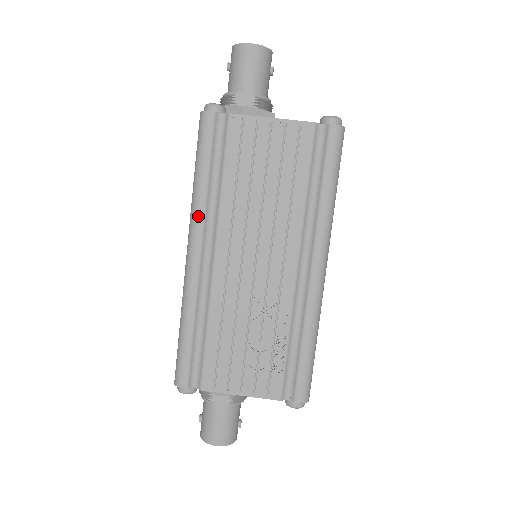
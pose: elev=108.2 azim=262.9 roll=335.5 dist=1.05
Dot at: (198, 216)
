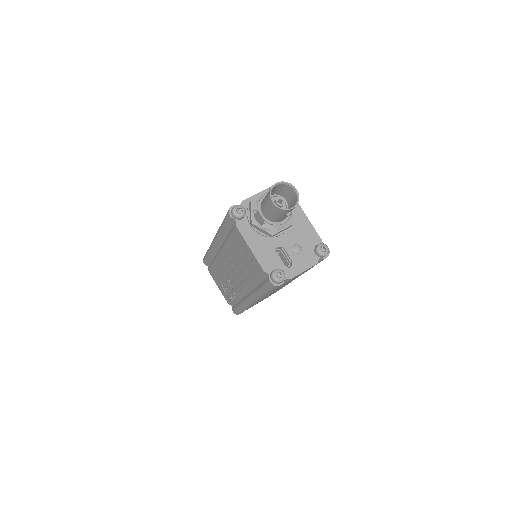
Dot at: (218, 236)
